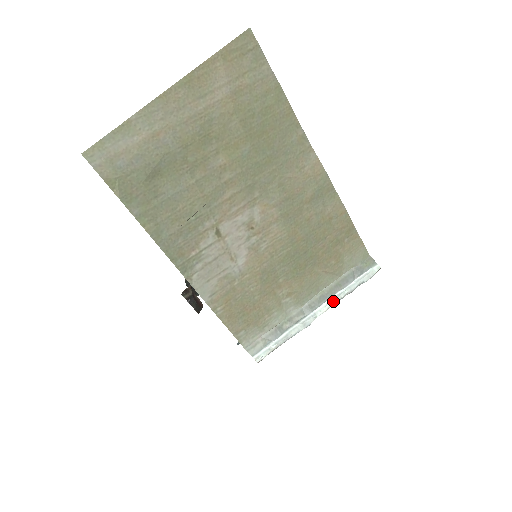
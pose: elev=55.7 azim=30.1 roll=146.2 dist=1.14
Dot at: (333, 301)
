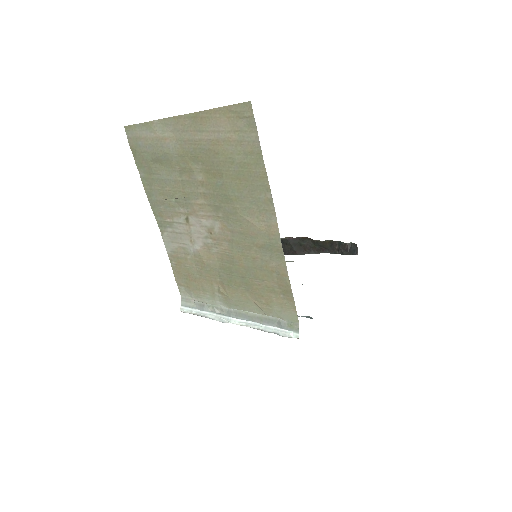
Dot at: (247, 324)
